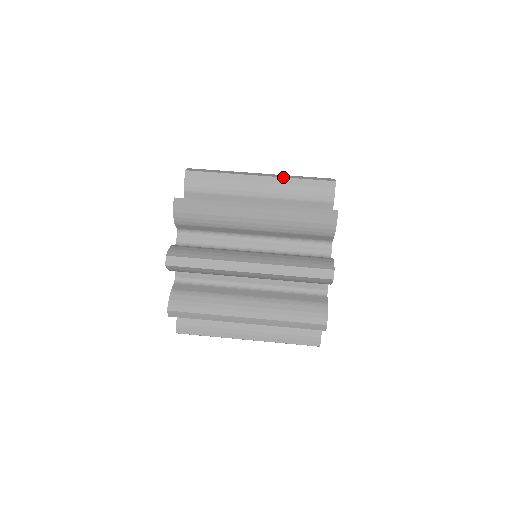
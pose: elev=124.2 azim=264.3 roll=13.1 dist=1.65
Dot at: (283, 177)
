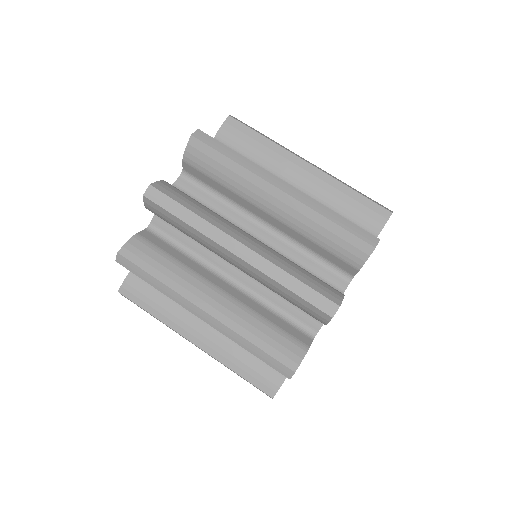
Dot at: (264, 273)
